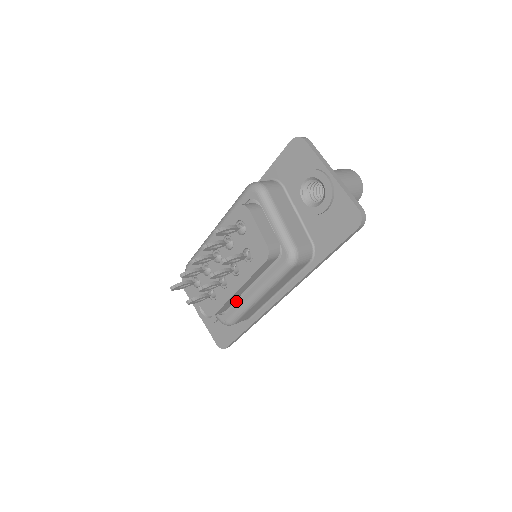
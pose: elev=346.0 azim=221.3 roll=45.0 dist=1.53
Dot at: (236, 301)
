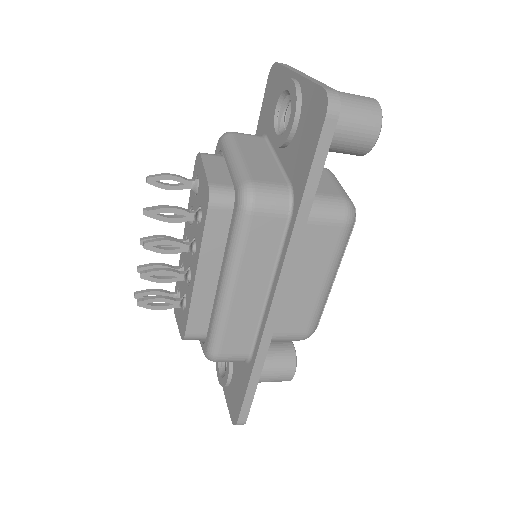
Dot at: occluded
